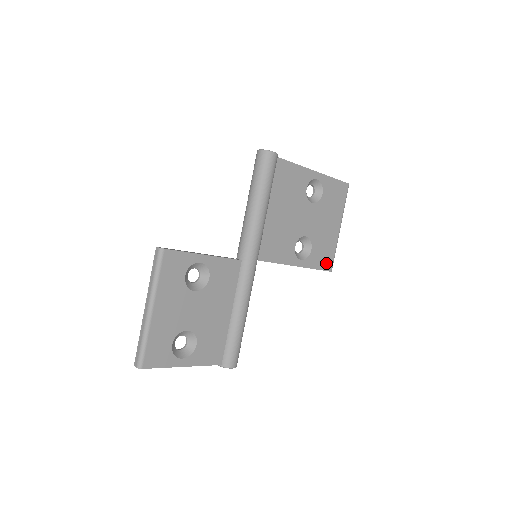
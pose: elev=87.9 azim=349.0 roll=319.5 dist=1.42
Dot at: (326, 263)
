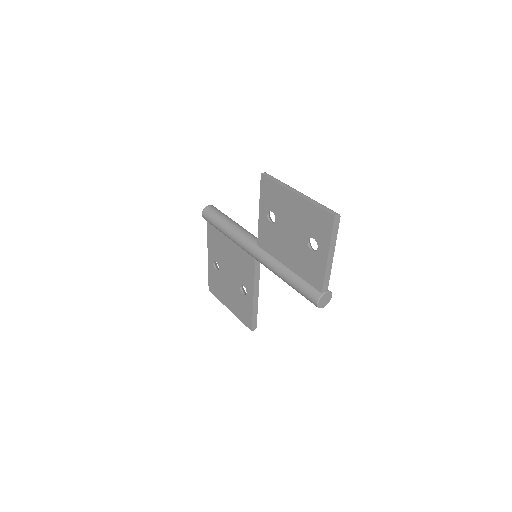
Dot at: occluded
